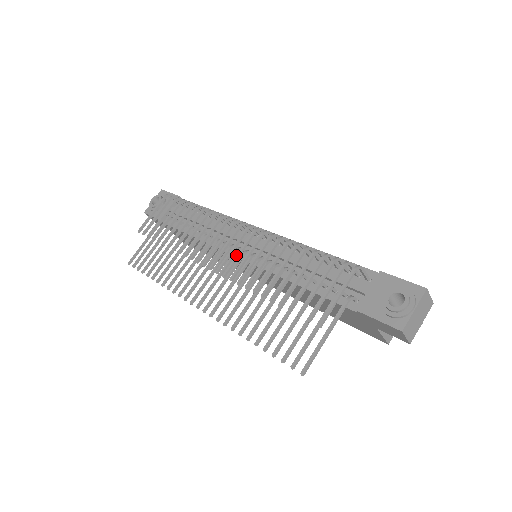
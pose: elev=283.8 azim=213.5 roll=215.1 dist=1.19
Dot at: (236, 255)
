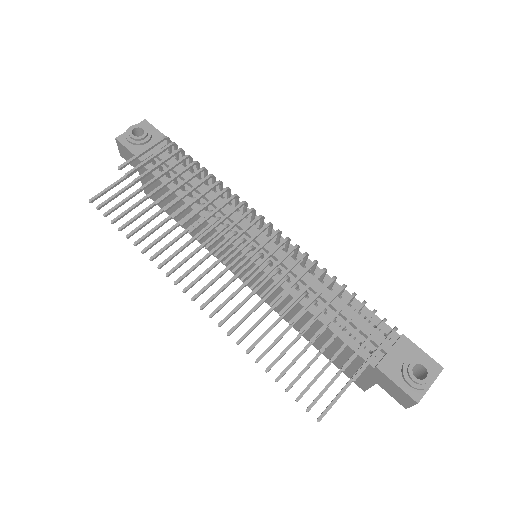
Dot at: (261, 260)
